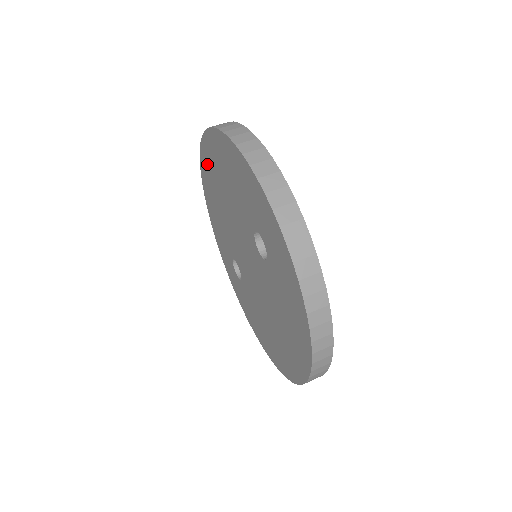
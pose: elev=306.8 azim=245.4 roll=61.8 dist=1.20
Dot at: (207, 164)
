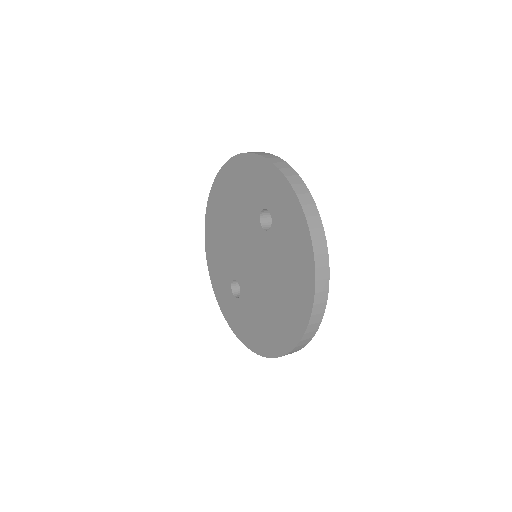
Dot at: (214, 206)
